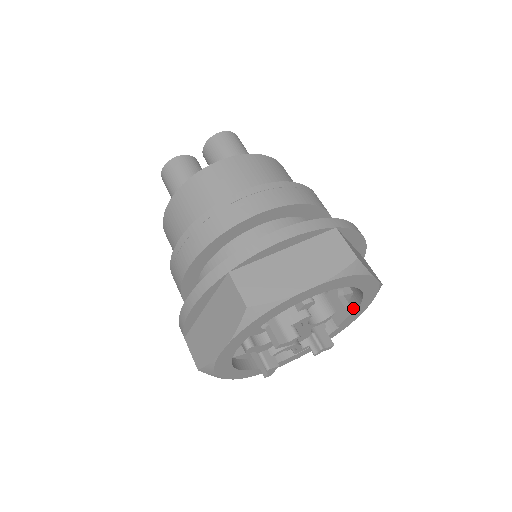
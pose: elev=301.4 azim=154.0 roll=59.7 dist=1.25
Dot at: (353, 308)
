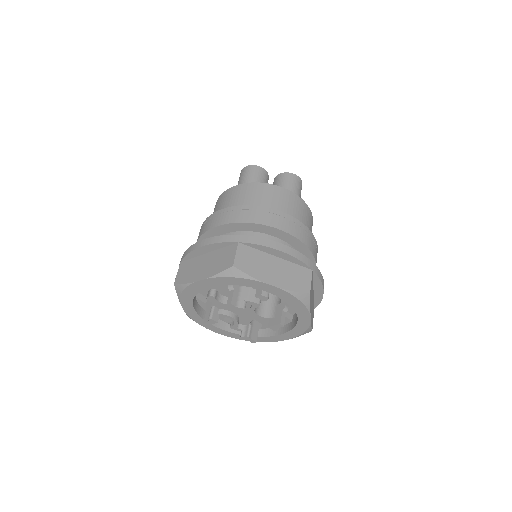
Dot at: (285, 330)
